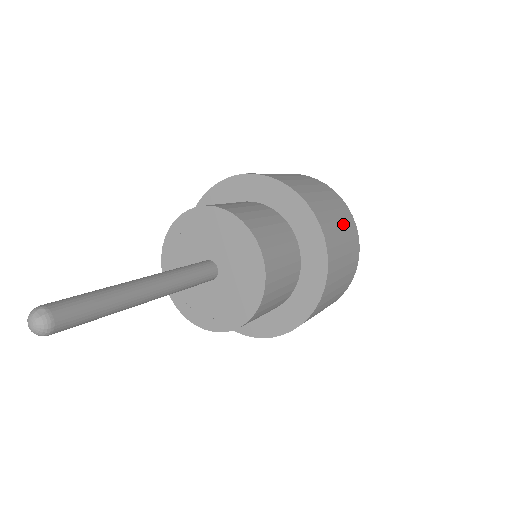
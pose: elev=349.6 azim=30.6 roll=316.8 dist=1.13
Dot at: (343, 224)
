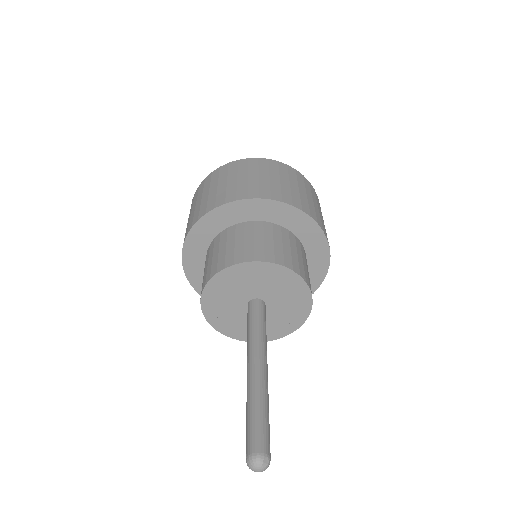
Dot at: occluded
